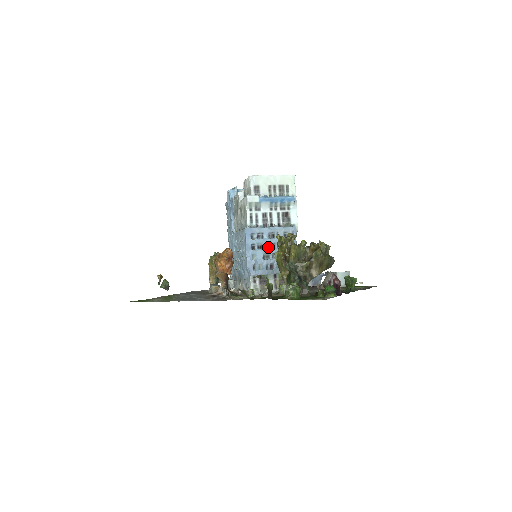
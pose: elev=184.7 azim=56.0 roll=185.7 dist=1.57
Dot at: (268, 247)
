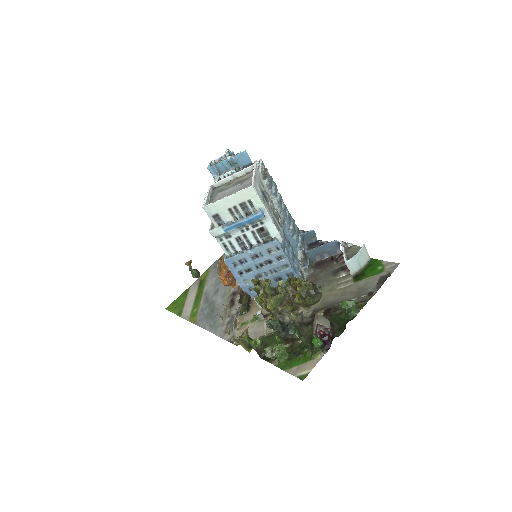
Dot at: (256, 268)
